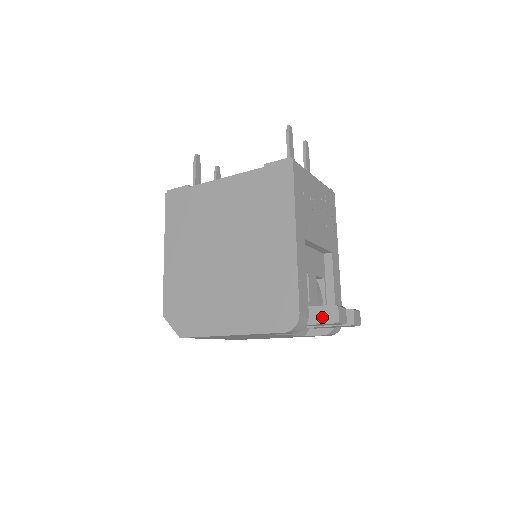
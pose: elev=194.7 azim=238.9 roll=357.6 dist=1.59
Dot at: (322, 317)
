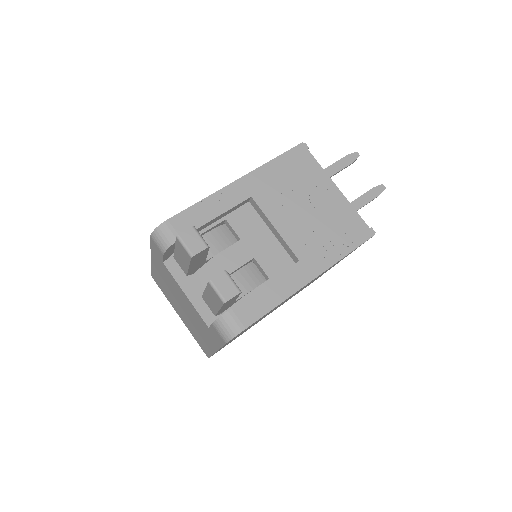
Dot at: occluded
